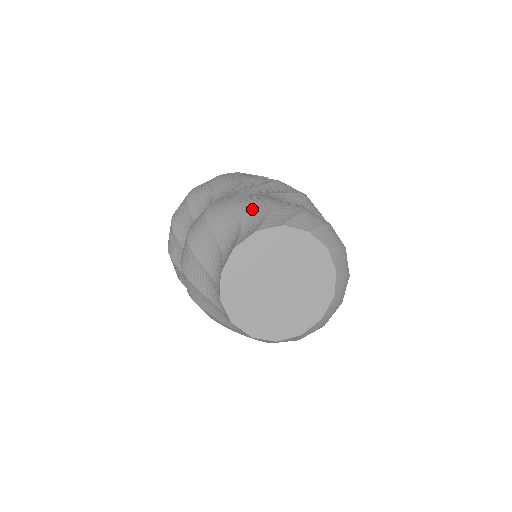
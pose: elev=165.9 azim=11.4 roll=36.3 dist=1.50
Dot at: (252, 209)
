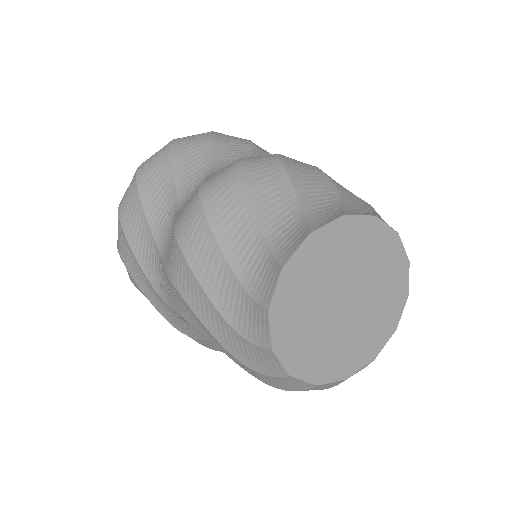
Dot at: (349, 192)
